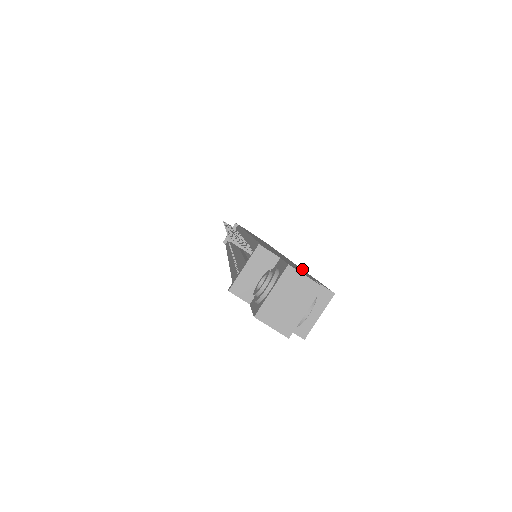
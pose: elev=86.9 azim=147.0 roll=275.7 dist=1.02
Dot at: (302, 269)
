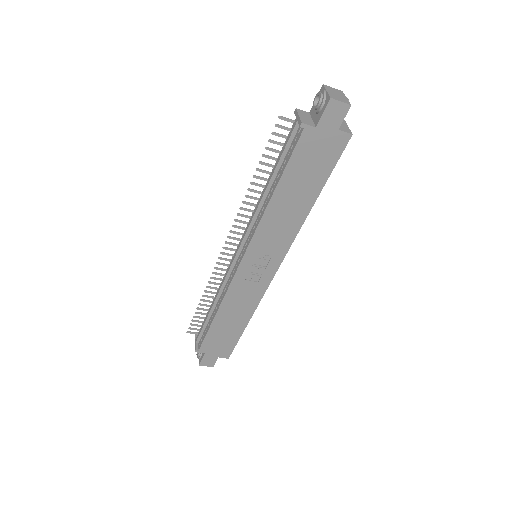
Dot at: occluded
